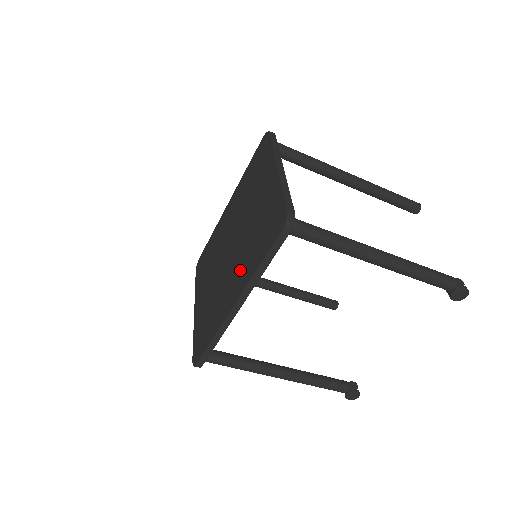
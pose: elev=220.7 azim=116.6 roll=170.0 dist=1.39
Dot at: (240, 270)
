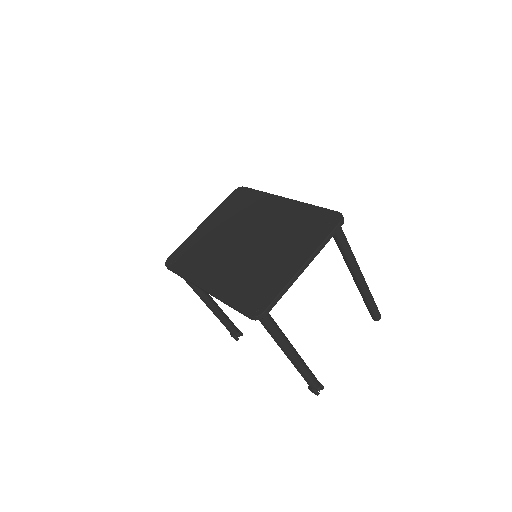
Dot at: (227, 275)
